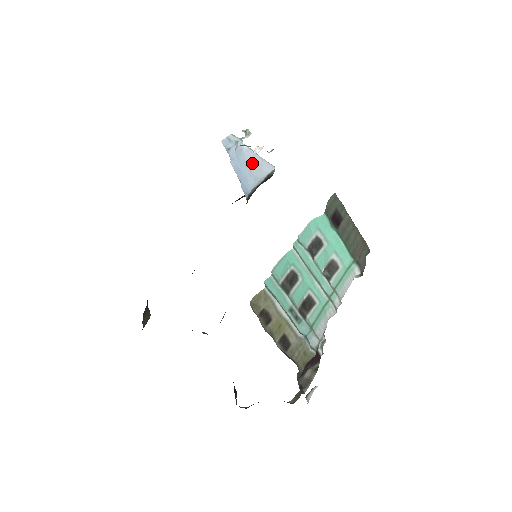
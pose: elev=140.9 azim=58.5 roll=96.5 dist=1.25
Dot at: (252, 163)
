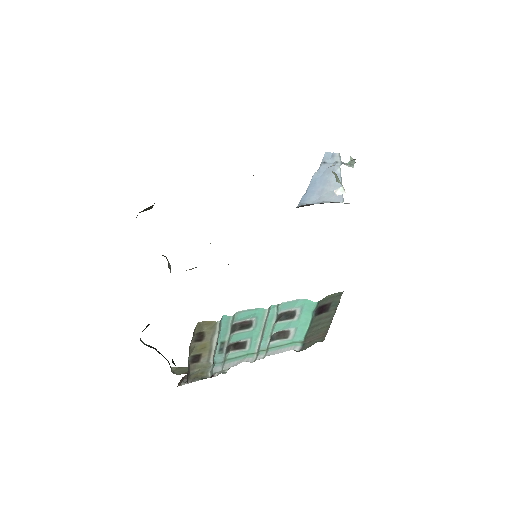
Dot at: (330, 186)
